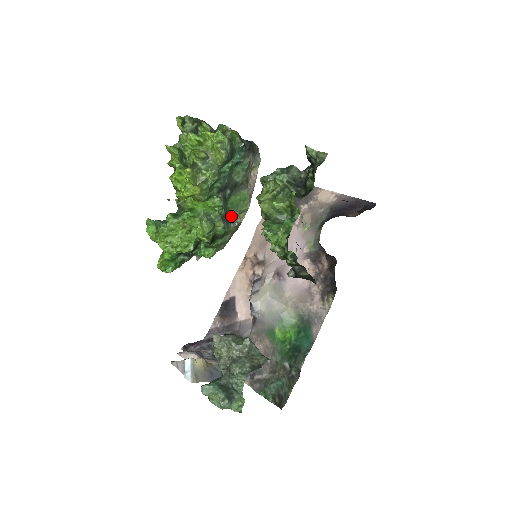
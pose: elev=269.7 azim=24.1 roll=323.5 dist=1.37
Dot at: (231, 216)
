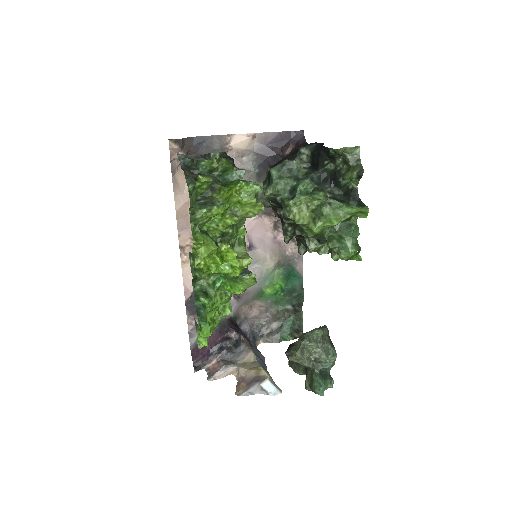
Dot at: occluded
